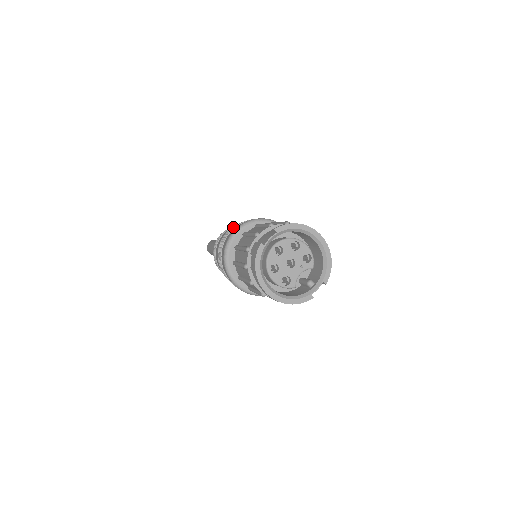
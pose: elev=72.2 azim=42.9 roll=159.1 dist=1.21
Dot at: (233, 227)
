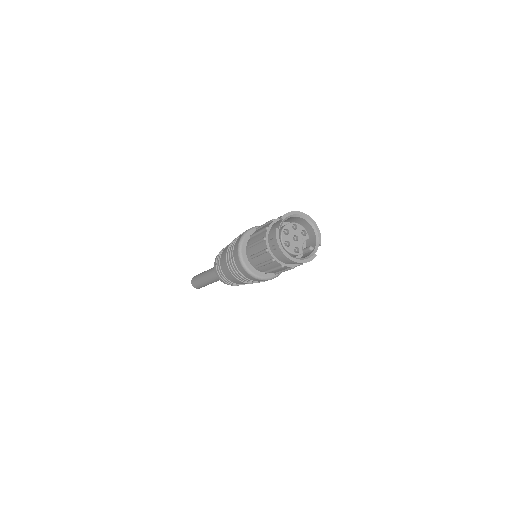
Dot at: (234, 240)
